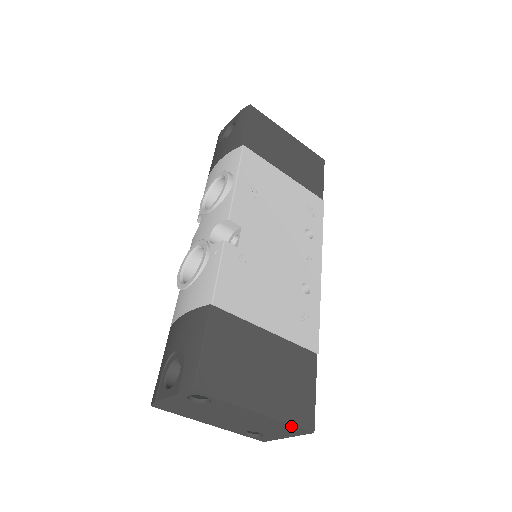
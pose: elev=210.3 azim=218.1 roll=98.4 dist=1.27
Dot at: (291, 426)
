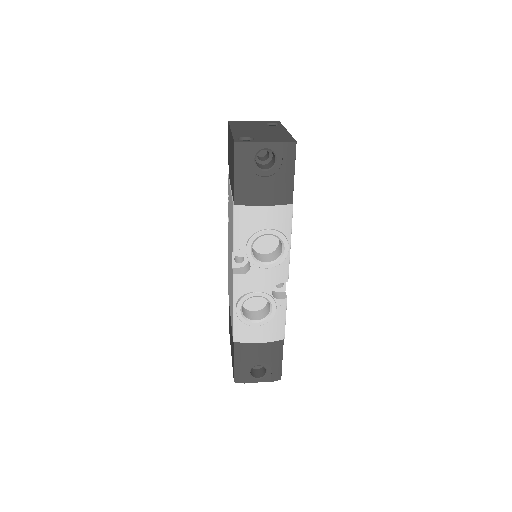
Dot at: occluded
